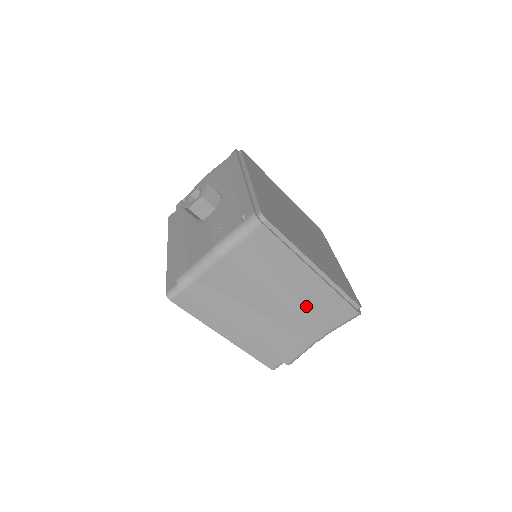
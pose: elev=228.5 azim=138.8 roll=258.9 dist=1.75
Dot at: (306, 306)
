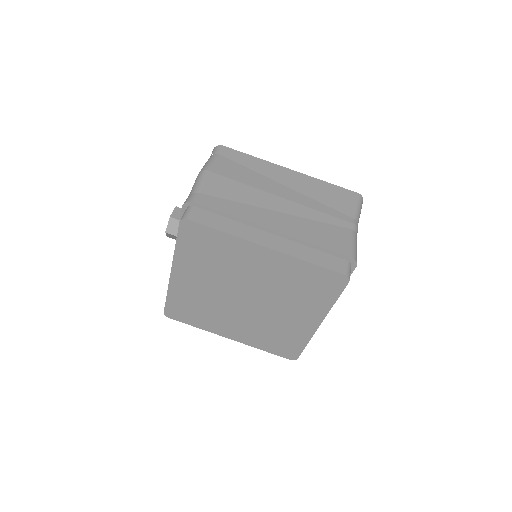
Dot at: (311, 198)
